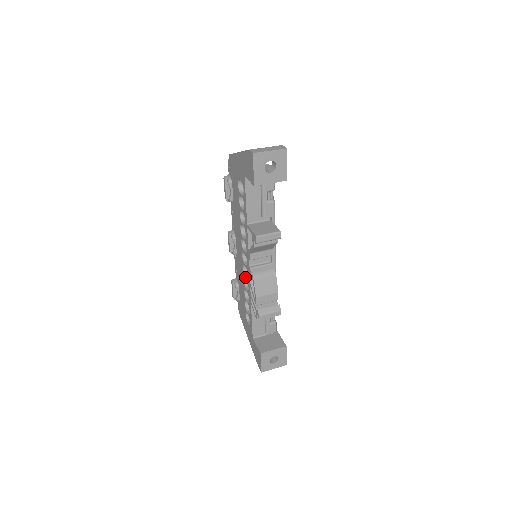
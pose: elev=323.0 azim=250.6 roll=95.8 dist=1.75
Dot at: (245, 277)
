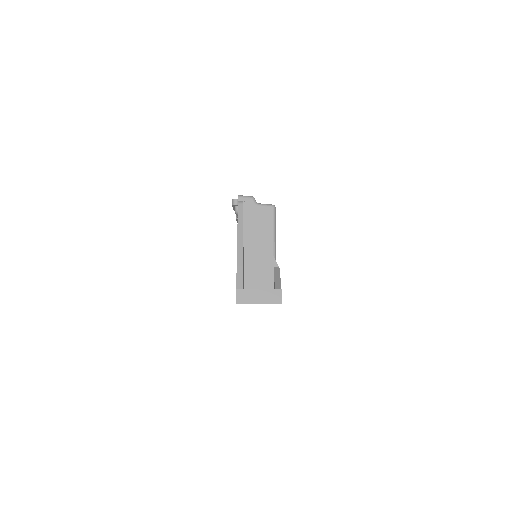
Dot at: occluded
